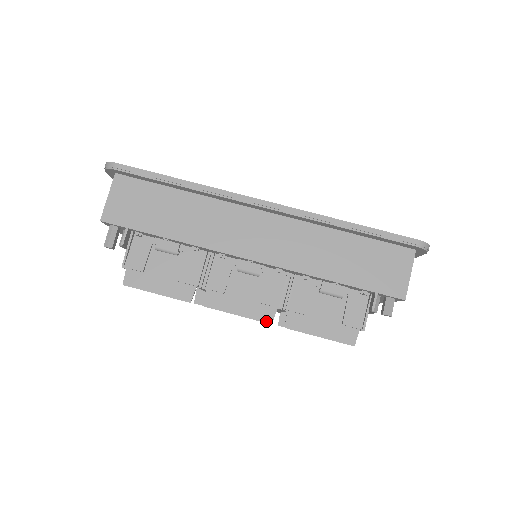
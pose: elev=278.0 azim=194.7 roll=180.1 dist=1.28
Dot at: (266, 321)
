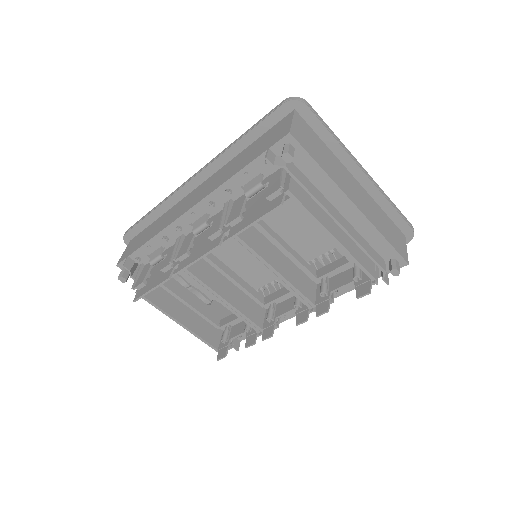
Dot at: (215, 246)
